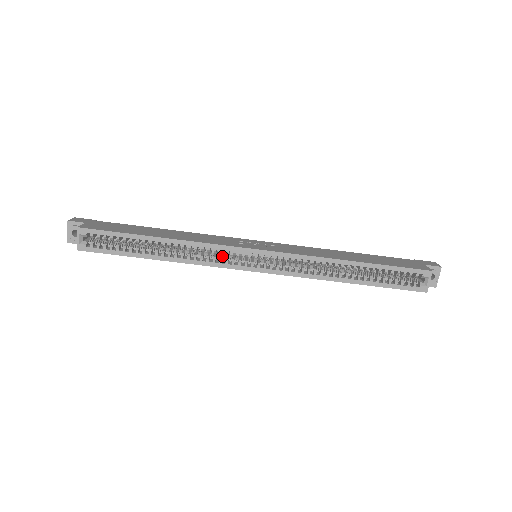
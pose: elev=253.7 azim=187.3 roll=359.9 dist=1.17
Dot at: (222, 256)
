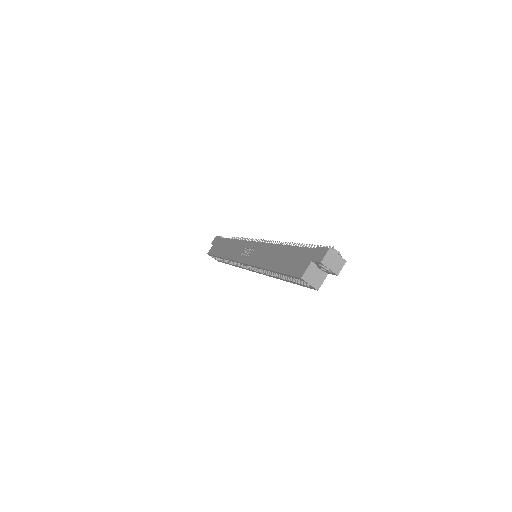
Dot at: occluded
